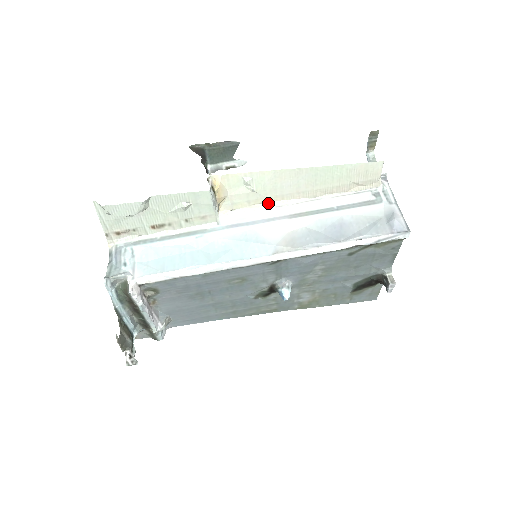
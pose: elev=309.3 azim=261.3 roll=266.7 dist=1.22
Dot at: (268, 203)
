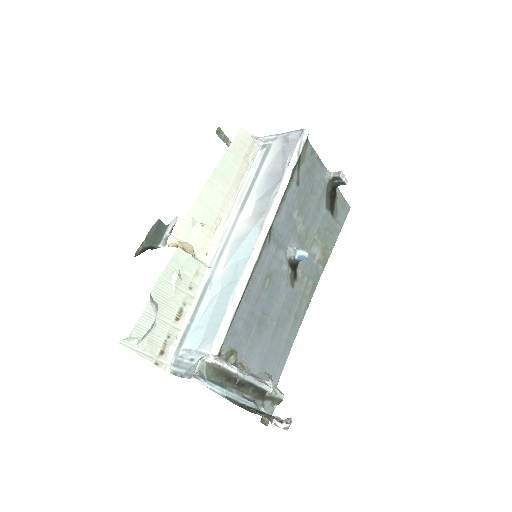
Dot at: (219, 224)
